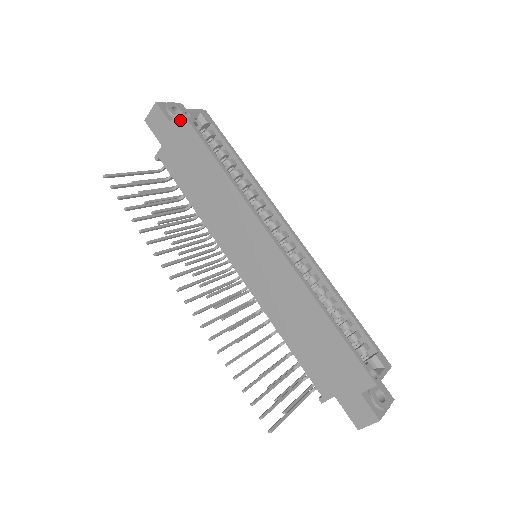
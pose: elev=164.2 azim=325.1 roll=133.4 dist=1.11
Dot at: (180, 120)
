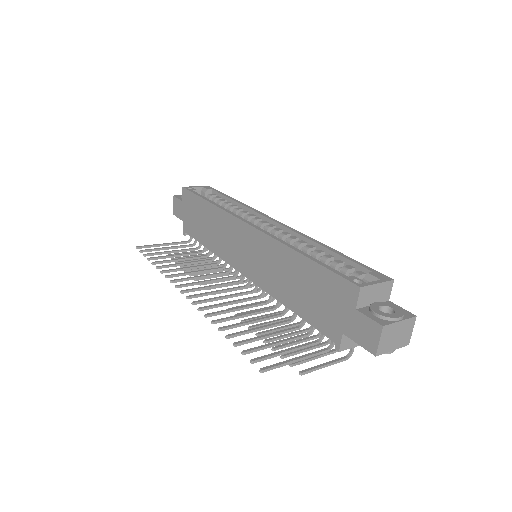
Dot at: (185, 194)
